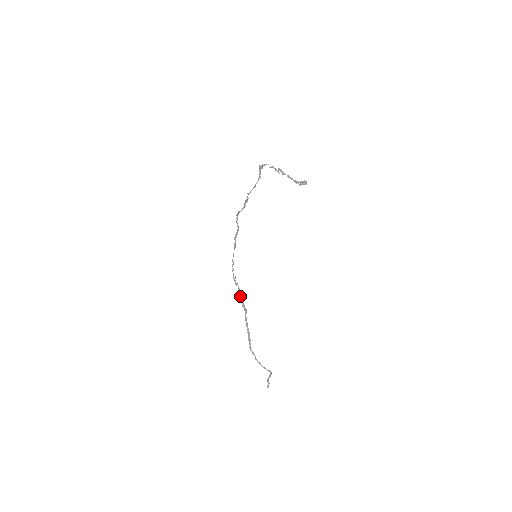
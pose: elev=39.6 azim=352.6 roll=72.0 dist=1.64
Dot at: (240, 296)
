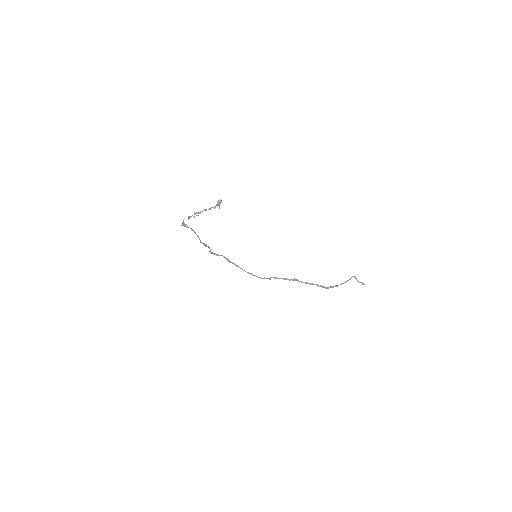
Dot at: occluded
